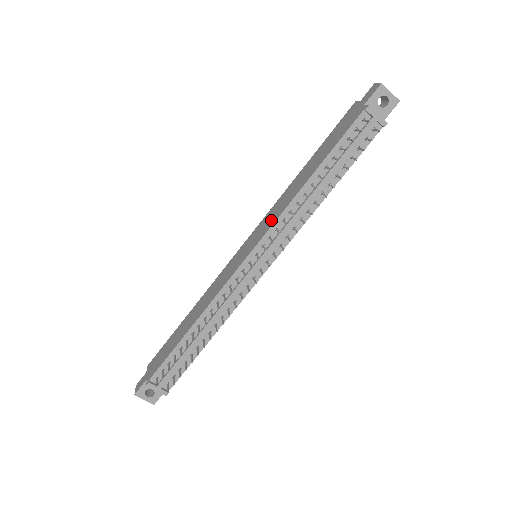
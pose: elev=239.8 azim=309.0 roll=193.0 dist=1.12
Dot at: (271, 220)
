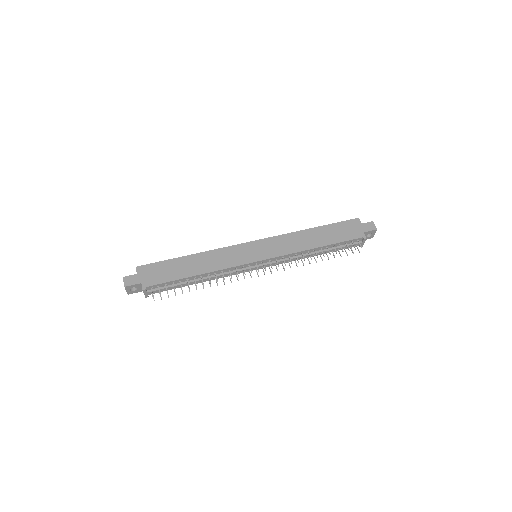
Dot at: (282, 249)
